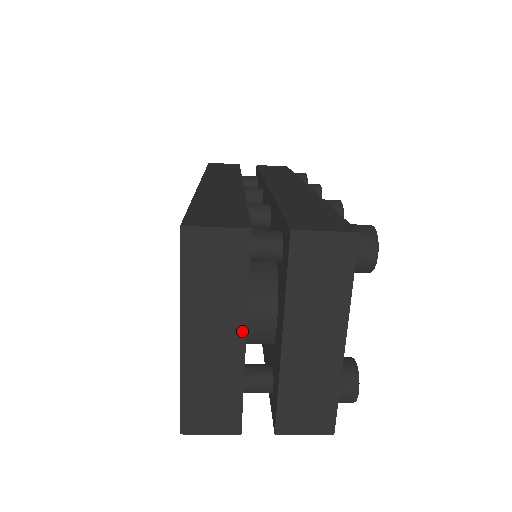
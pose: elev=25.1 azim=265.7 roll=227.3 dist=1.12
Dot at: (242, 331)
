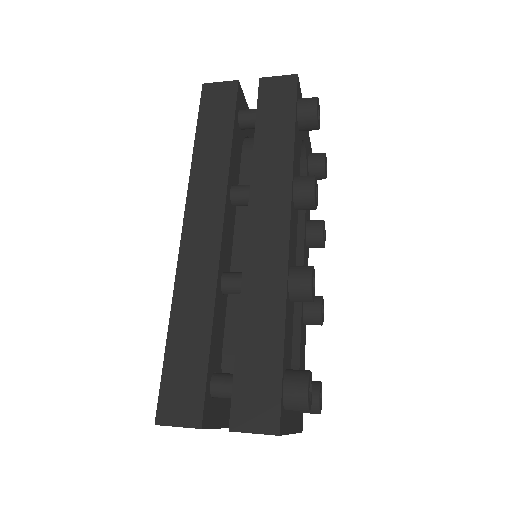
Dot at: occluded
